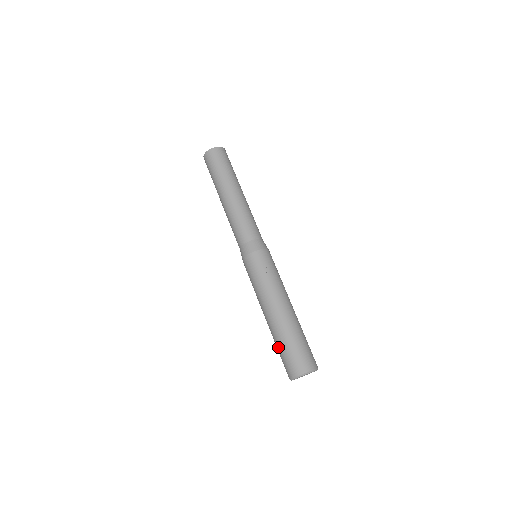
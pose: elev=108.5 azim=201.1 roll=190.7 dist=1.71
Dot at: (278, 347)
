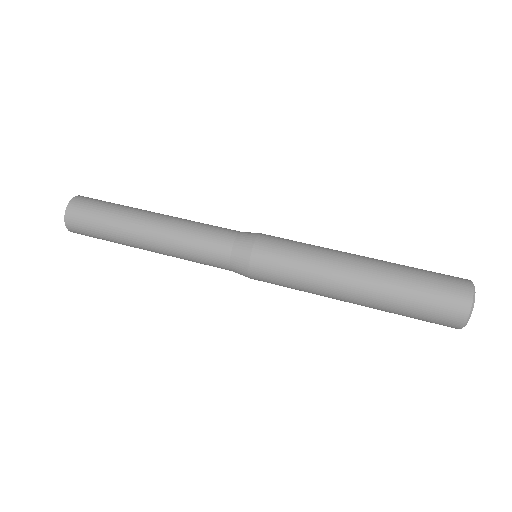
Dot at: (415, 283)
